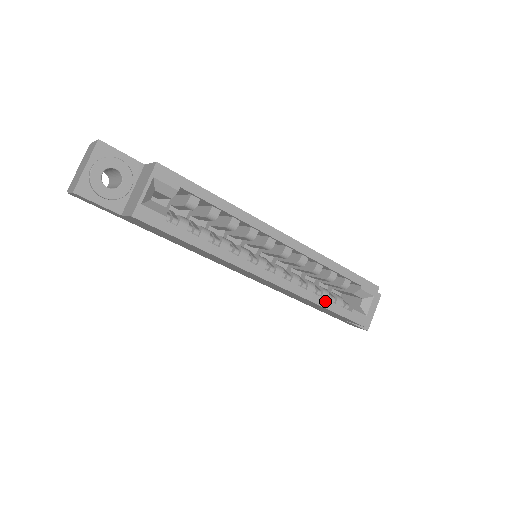
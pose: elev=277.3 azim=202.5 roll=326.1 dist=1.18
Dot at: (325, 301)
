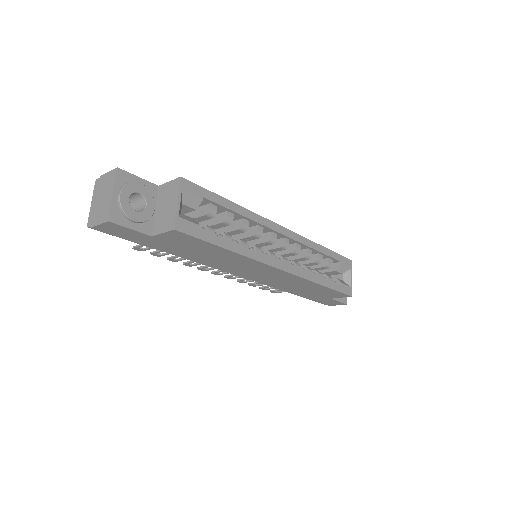
Dot at: (322, 280)
